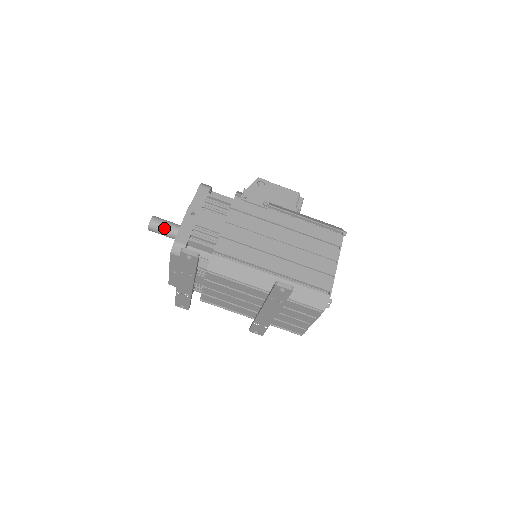
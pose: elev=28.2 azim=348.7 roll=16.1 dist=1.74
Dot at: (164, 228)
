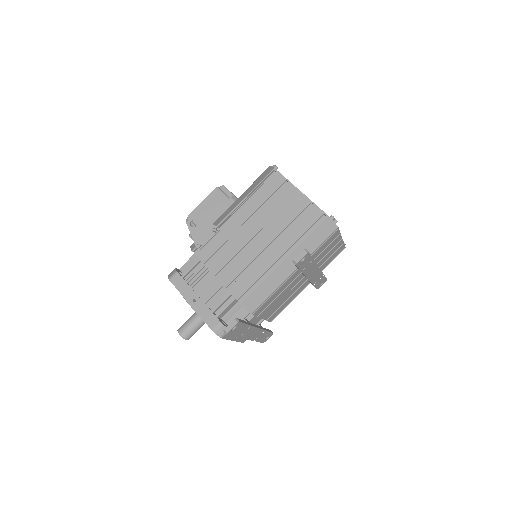
Dot at: (193, 327)
